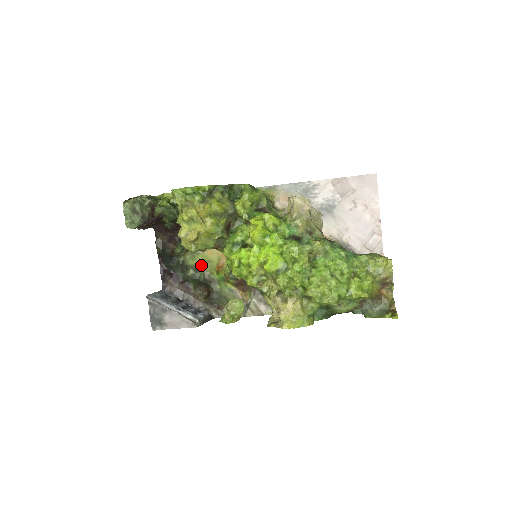
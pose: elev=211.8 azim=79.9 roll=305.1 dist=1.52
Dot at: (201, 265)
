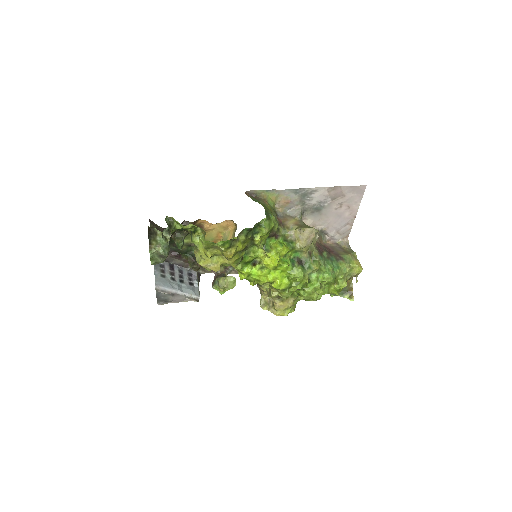
Dot at: occluded
